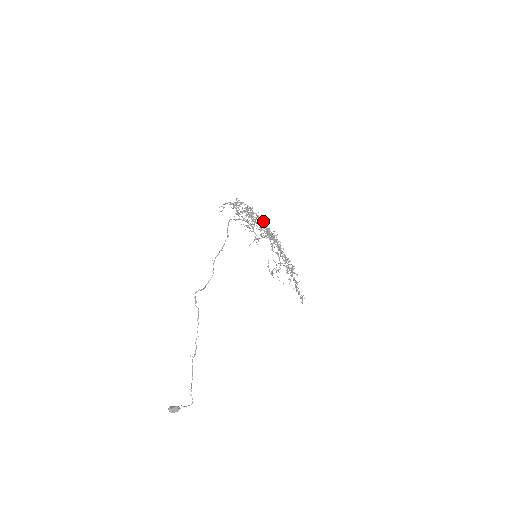
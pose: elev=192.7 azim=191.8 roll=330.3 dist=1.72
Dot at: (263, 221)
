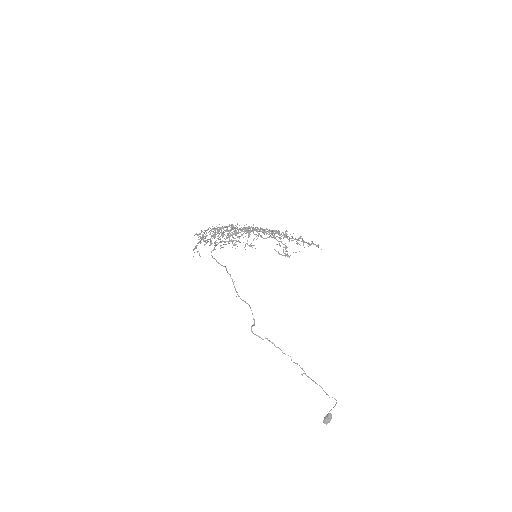
Dot at: occluded
